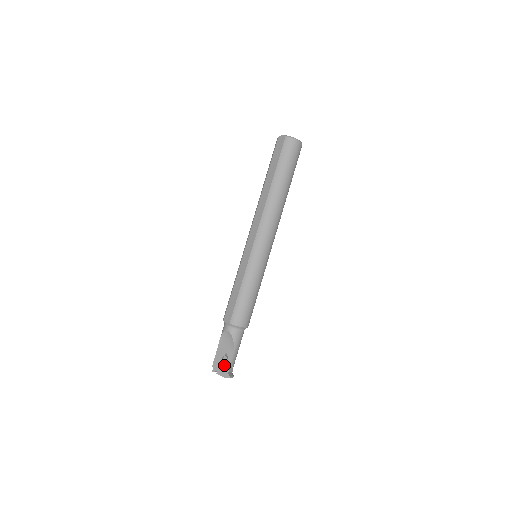
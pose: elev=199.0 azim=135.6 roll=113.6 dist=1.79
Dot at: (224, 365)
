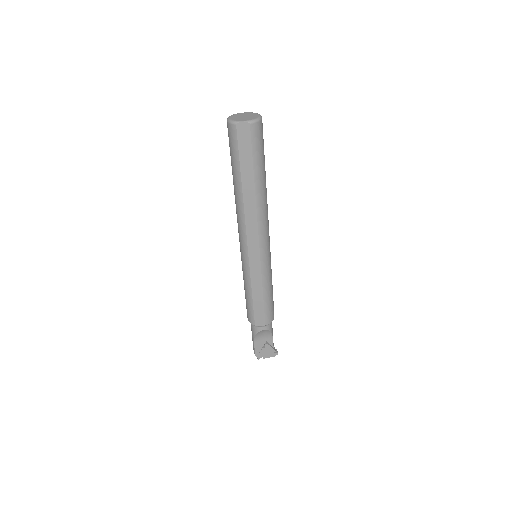
Dot at: (268, 350)
